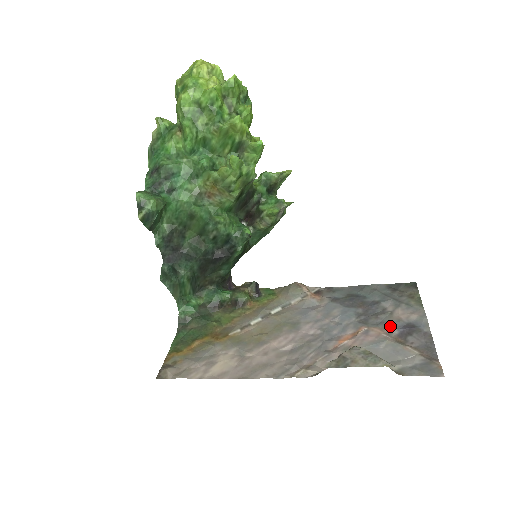
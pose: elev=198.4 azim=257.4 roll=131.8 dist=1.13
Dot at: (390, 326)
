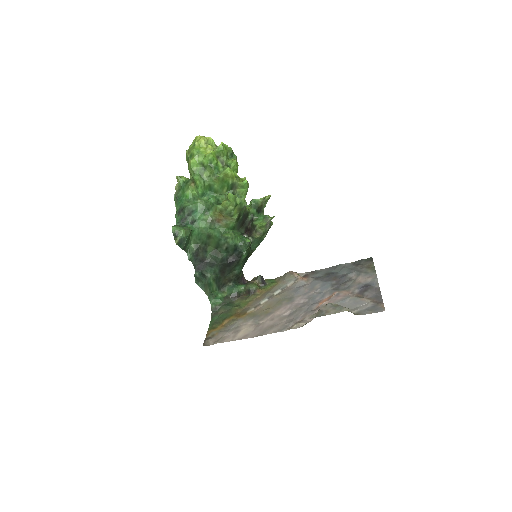
Dot at: (353, 288)
